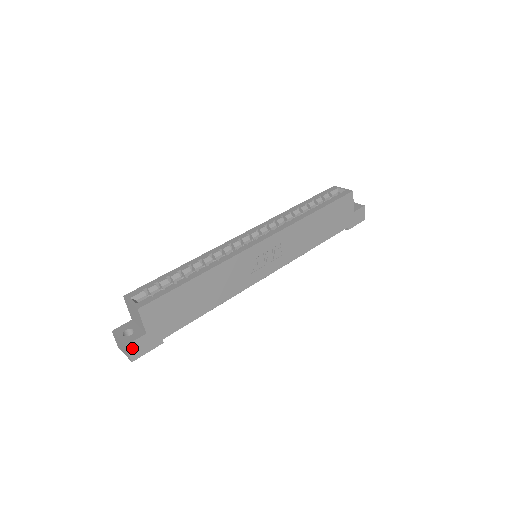
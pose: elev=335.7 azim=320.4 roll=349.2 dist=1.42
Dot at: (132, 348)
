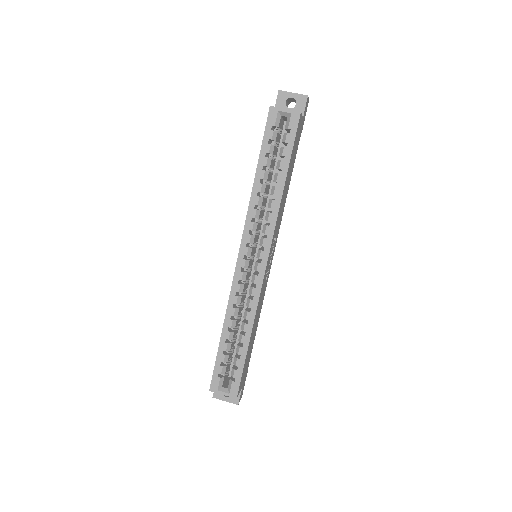
Dot at: (240, 399)
